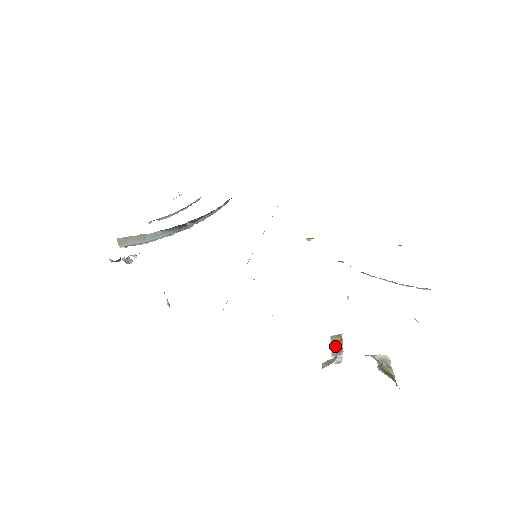
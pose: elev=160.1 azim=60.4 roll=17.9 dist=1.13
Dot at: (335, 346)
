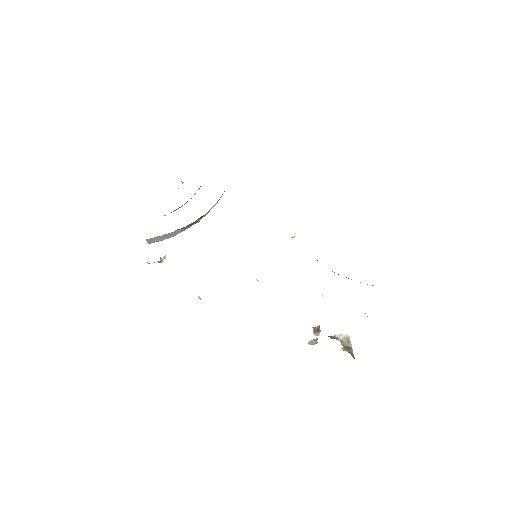
Dot at: (316, 330)
